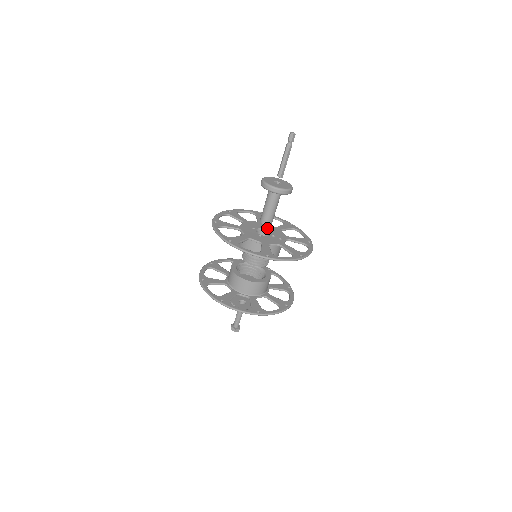
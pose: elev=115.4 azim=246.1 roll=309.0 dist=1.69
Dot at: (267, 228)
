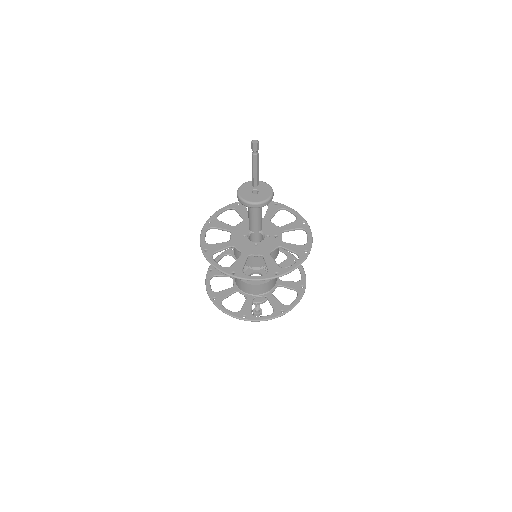
Dot at: occluded
